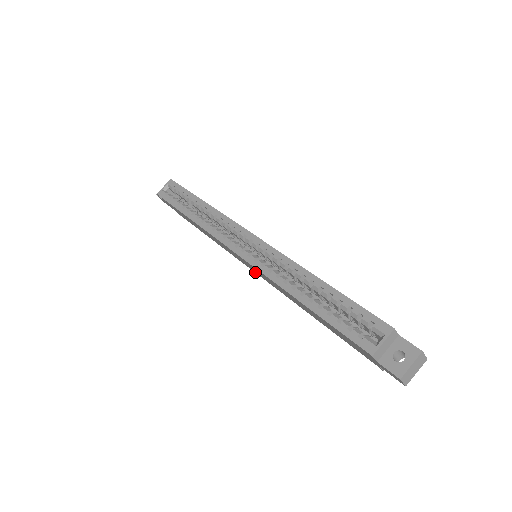
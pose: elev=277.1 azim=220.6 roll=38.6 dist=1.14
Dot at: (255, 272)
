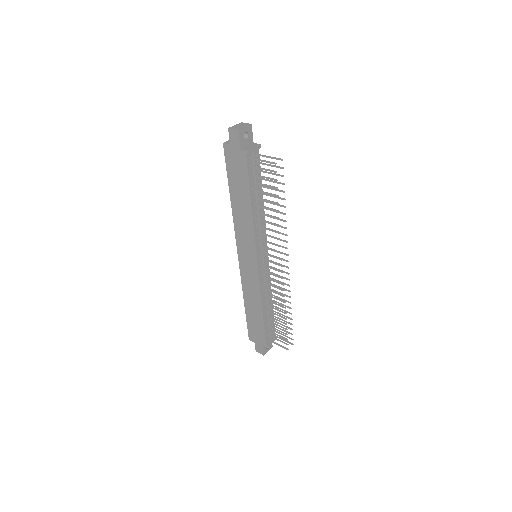
Dot at: (255, 259)
